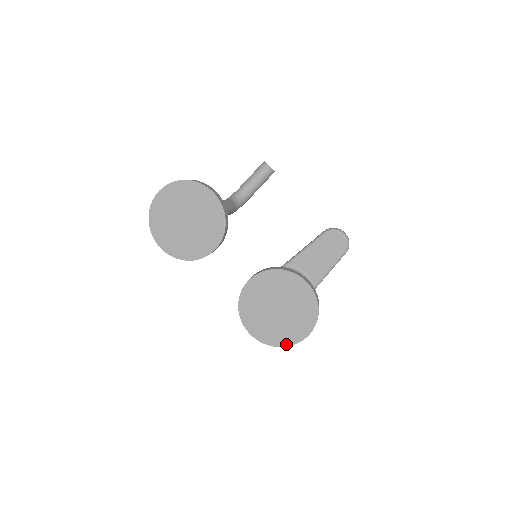
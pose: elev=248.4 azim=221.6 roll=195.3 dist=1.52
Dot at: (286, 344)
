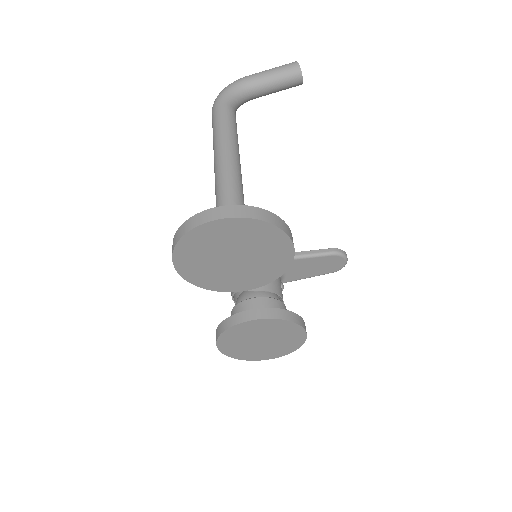
Dot at: (245, 359)
